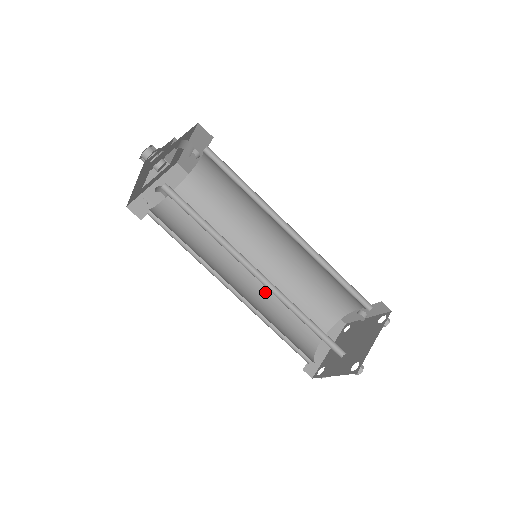
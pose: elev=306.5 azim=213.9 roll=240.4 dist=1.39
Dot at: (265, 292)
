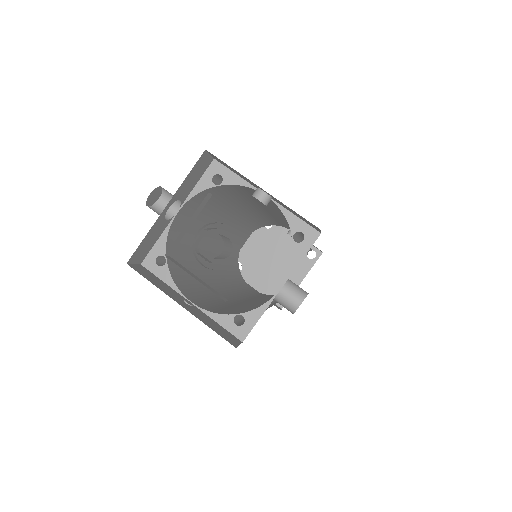
Dot at: (227, 236)
